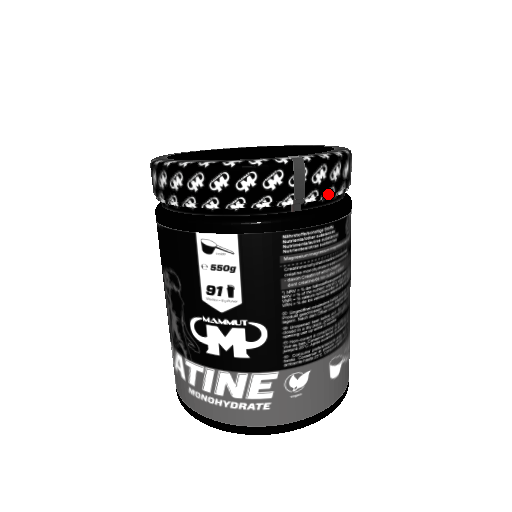
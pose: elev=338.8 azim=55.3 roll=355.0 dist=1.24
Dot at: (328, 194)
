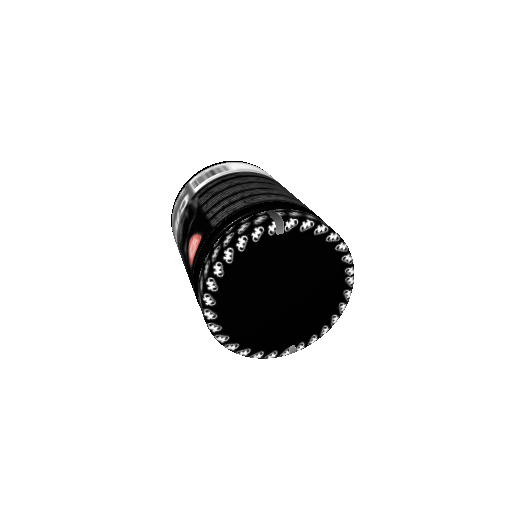
Dot at: occluded
